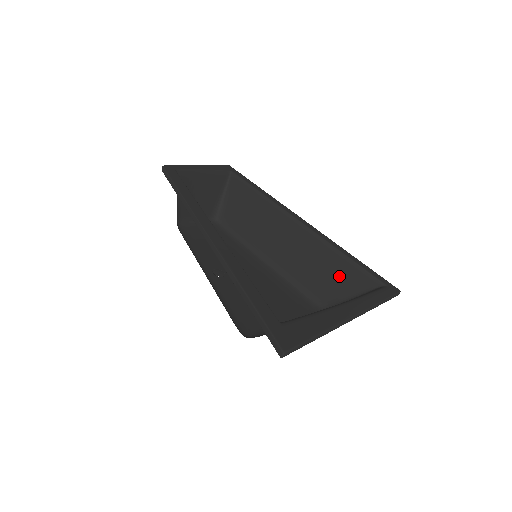
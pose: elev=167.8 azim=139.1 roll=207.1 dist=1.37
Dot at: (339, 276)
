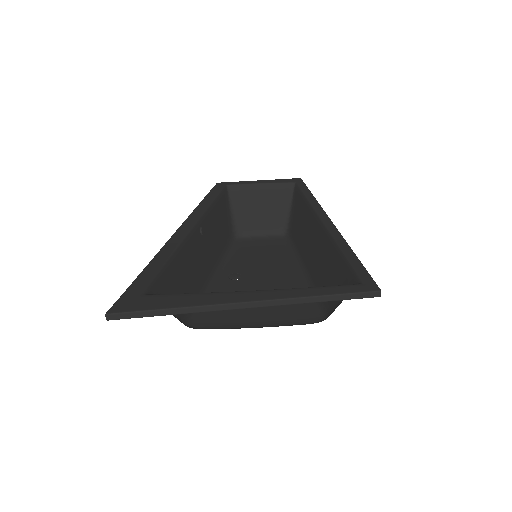
Dot at: (336, 277)
